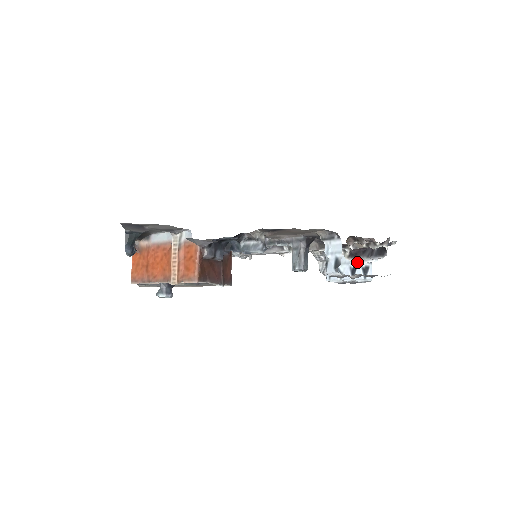
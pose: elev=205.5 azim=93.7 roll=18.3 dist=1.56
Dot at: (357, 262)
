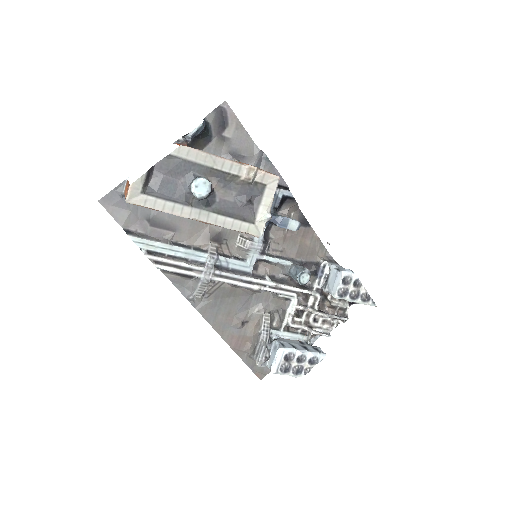
Dot at: (314, 332)
